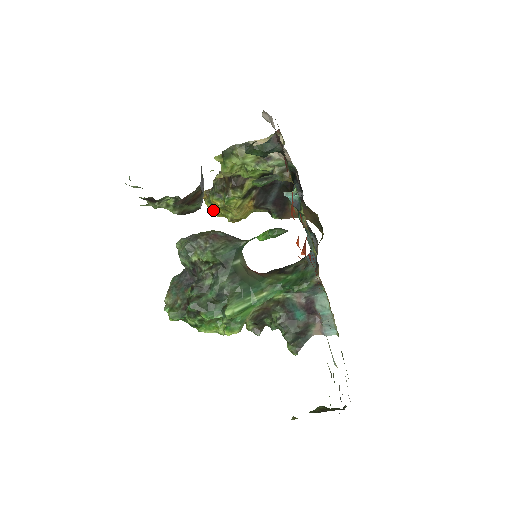
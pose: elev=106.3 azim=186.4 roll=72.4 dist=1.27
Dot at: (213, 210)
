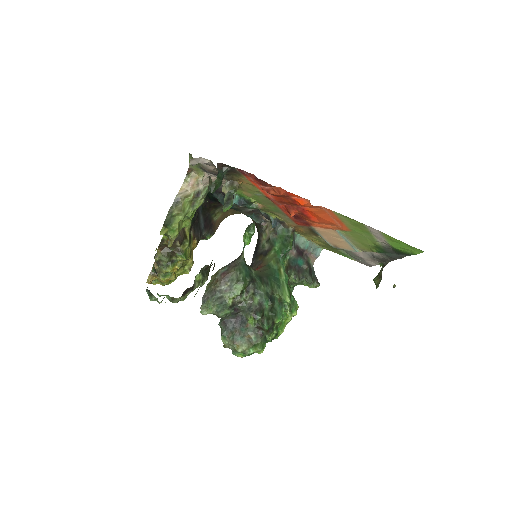
Dot at: (172, 278)
